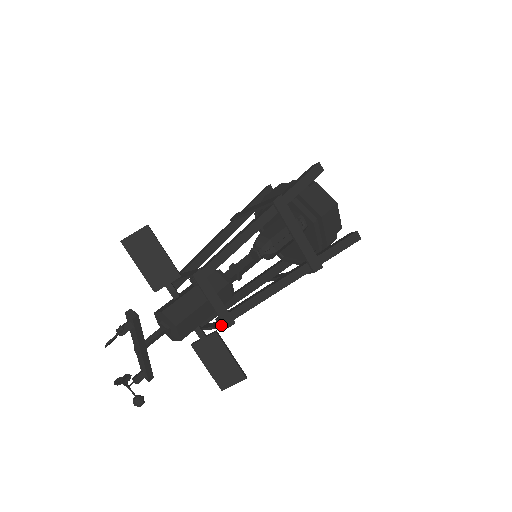
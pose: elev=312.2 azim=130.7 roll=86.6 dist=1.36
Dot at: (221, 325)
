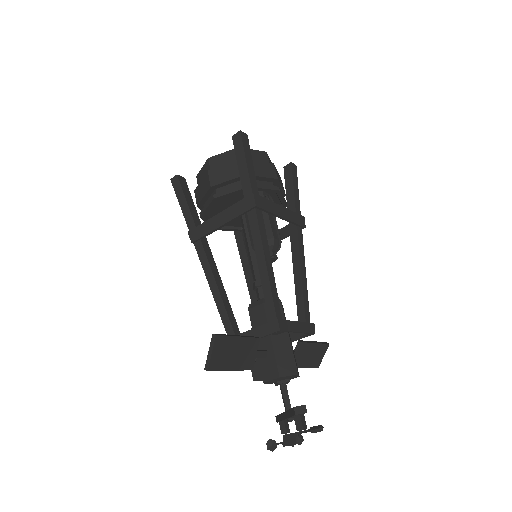
Dot at: (307, 336)
